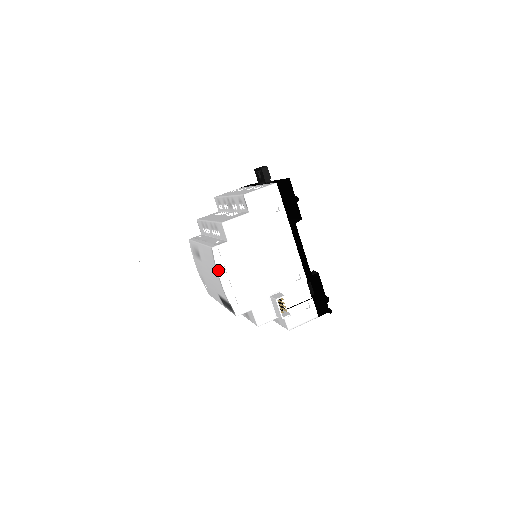
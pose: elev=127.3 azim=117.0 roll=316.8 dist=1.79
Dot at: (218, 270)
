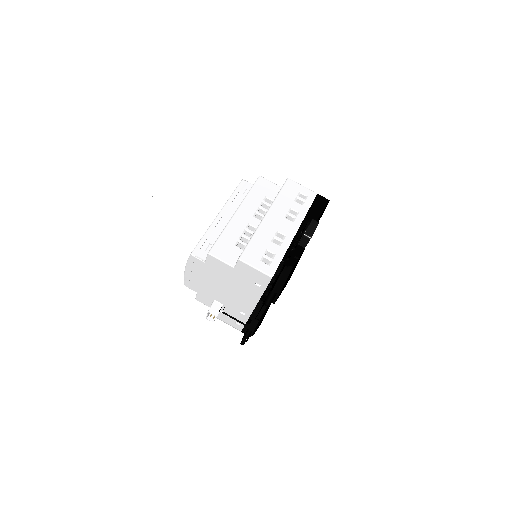
Dot at: (187, 264)
